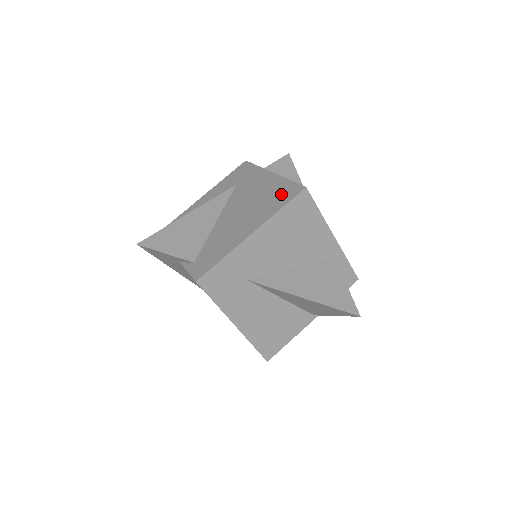
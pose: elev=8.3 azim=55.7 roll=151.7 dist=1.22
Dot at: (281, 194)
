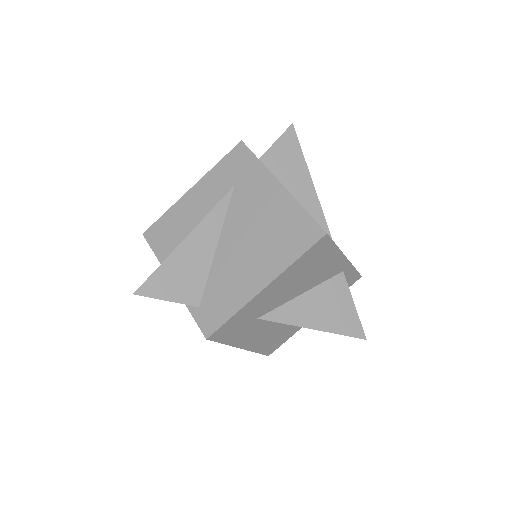
Dot at: (296, 232)
